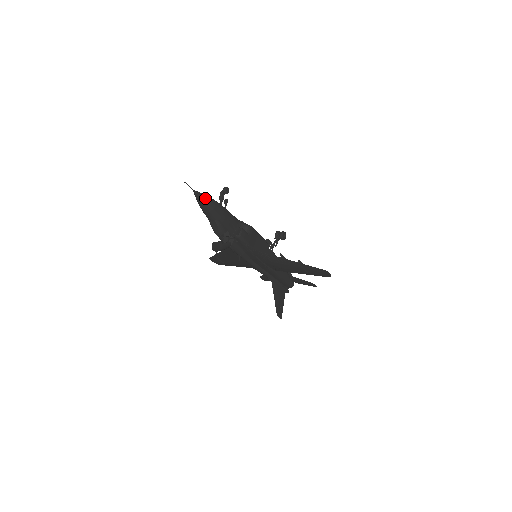
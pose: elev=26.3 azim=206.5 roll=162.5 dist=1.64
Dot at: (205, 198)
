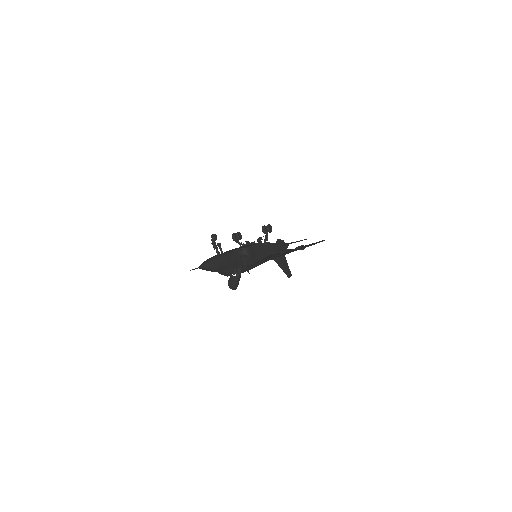
Dot at: (209, 265)
